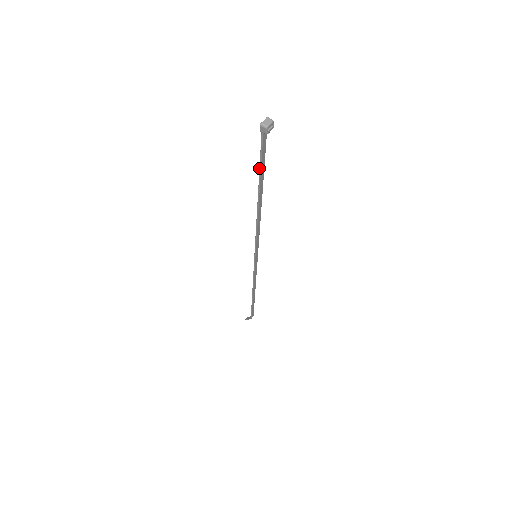
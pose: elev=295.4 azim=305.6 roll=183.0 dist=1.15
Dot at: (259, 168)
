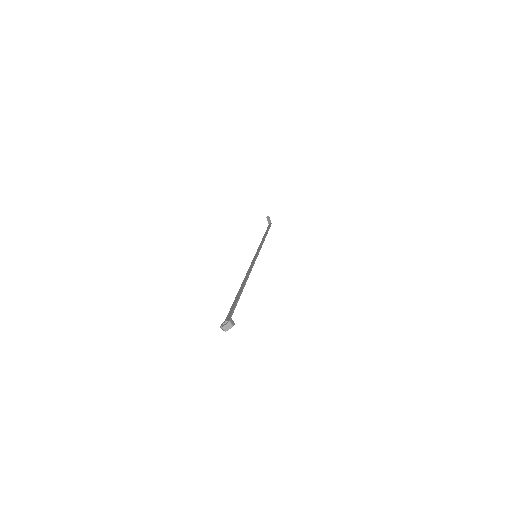
Dot at: (233, 303)
